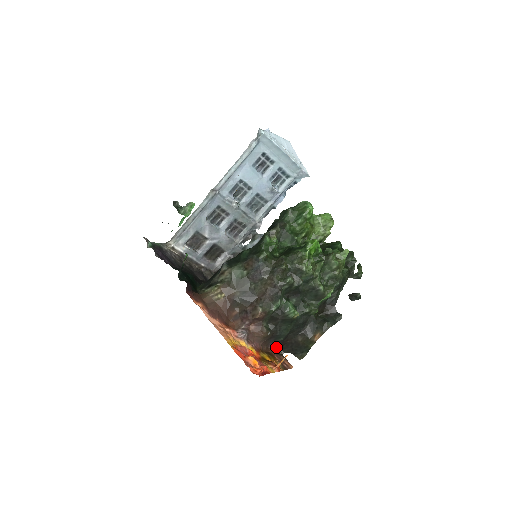
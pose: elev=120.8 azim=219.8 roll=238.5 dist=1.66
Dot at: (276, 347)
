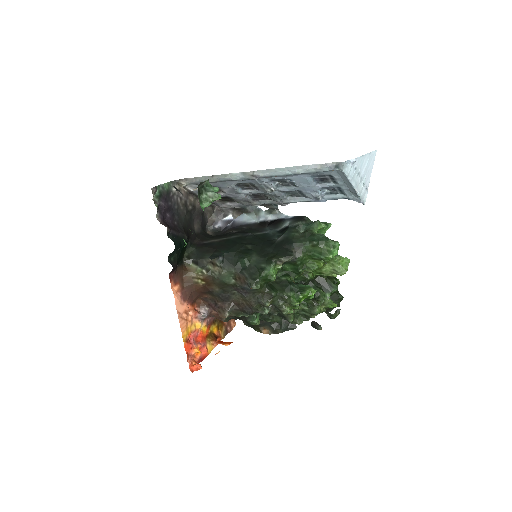
Dot at: occluded
